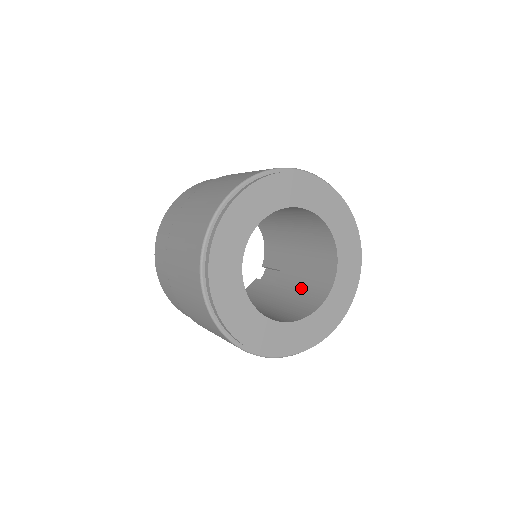
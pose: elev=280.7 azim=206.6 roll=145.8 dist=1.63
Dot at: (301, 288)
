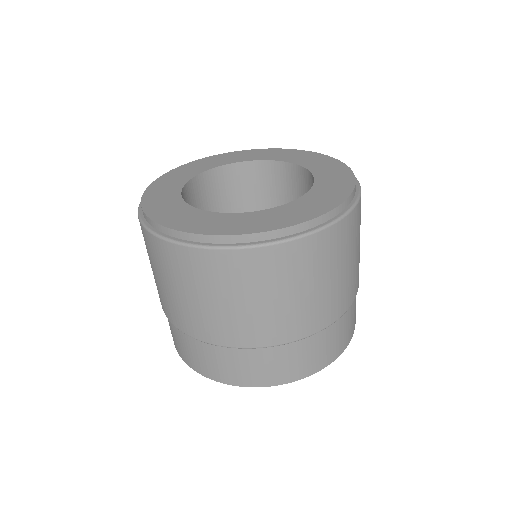
Dot at: occluded
